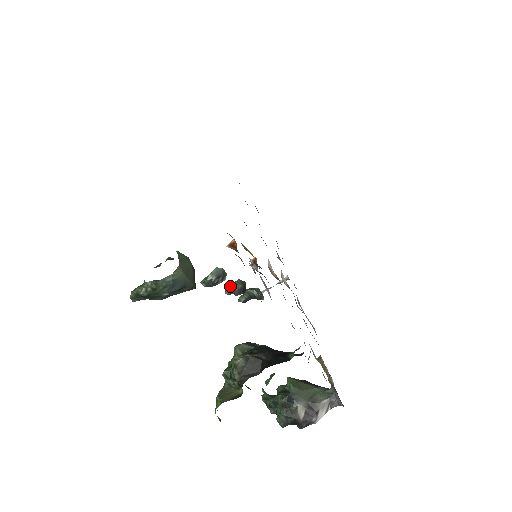
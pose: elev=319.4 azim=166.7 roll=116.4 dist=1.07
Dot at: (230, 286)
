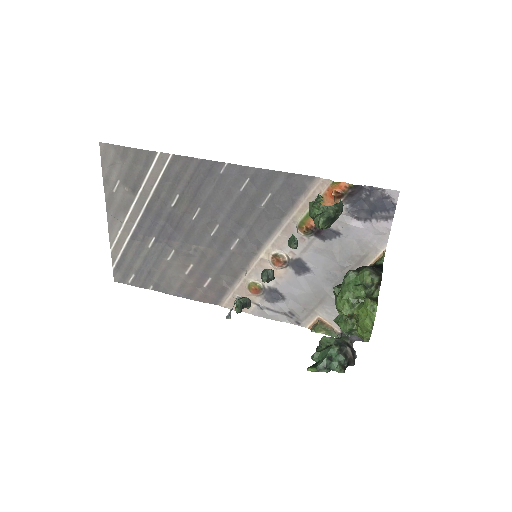
Dot at: (266, 273)
